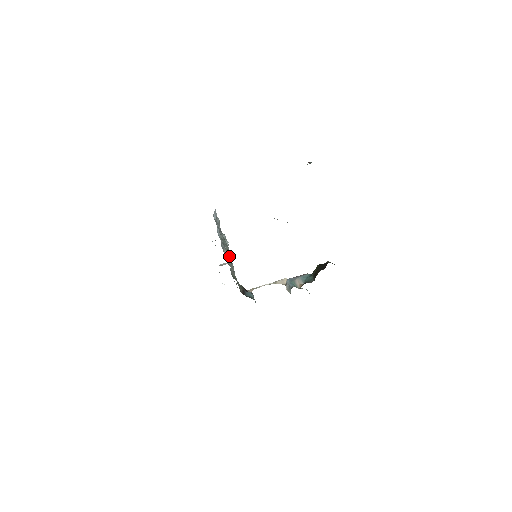
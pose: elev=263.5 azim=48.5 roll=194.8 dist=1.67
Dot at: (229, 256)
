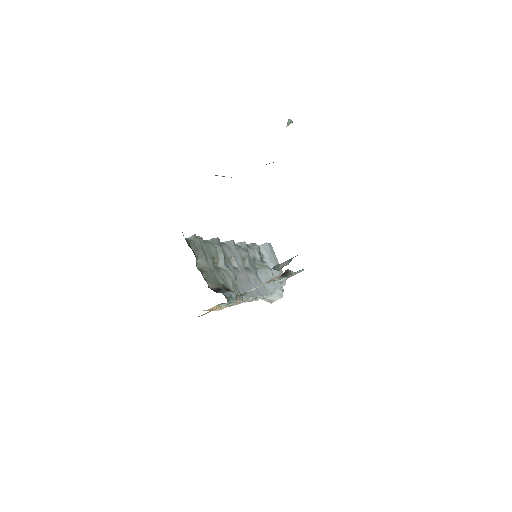
Dot at: (273, 287)
